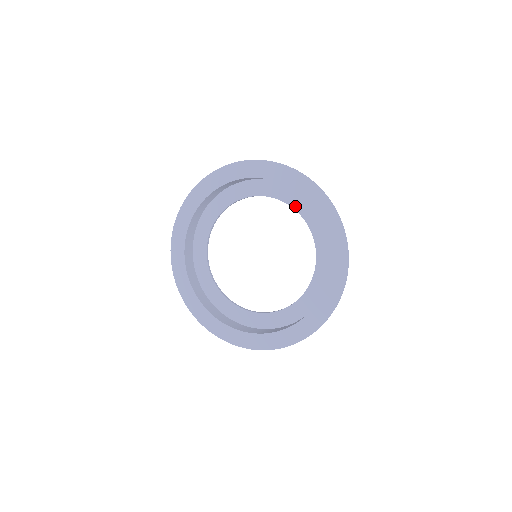
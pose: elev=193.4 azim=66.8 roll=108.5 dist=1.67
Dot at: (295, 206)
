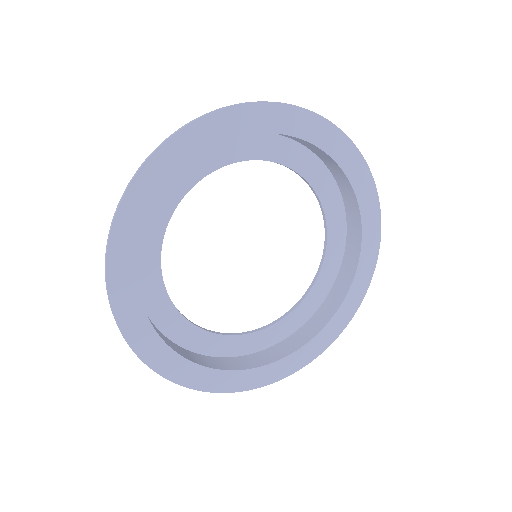
Dot at: (325, 202)
